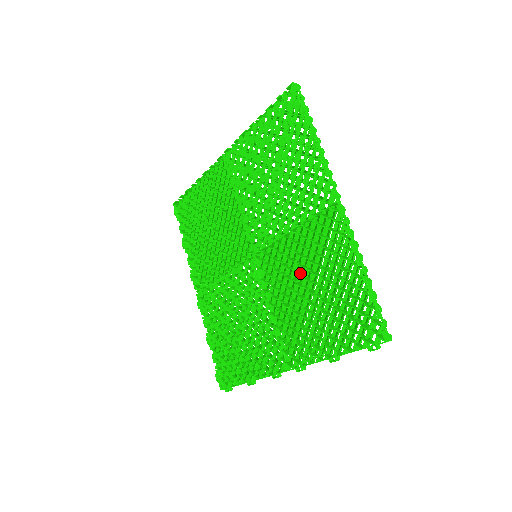
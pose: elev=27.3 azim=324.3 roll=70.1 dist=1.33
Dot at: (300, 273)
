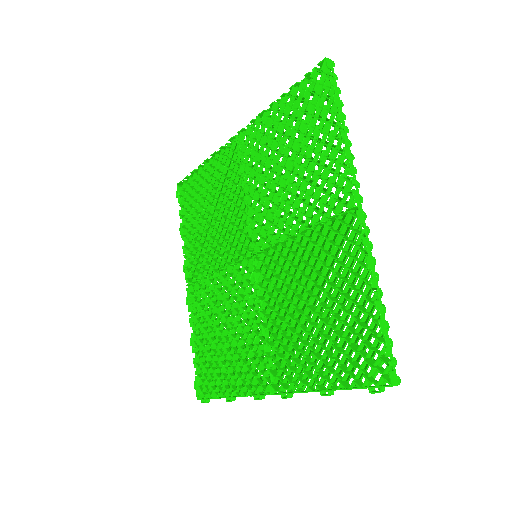
Dot at: (302, 284)
